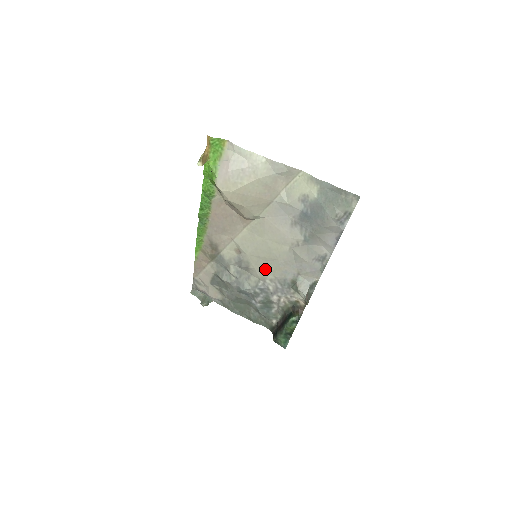
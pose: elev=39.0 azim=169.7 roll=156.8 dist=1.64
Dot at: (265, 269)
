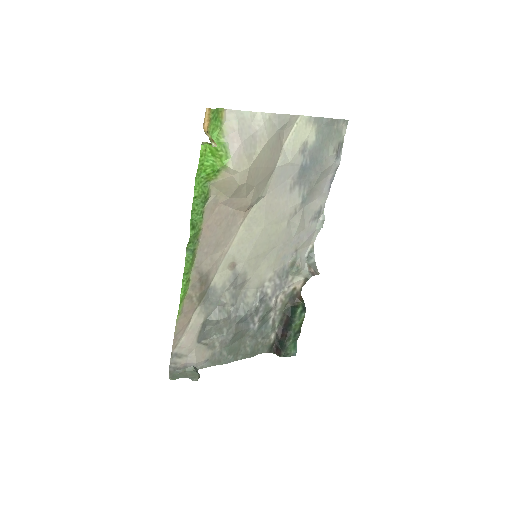
Dot at: (264, 269)
